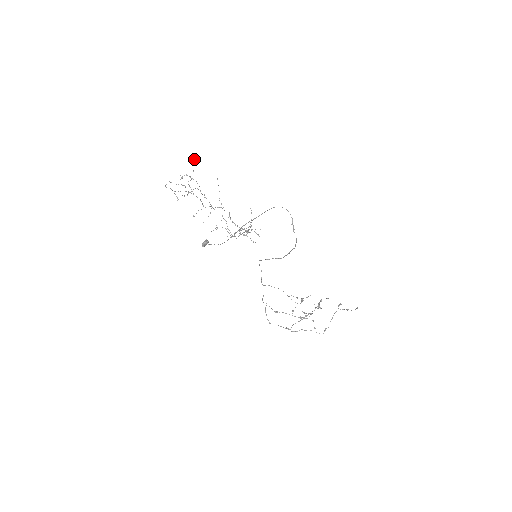
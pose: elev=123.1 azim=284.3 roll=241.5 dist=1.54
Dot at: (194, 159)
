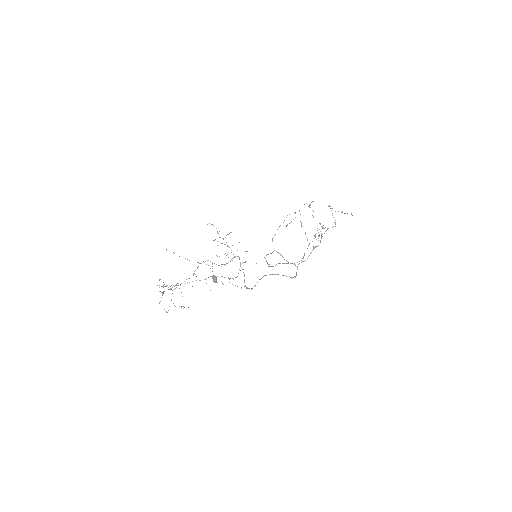
Dot at: occluded
